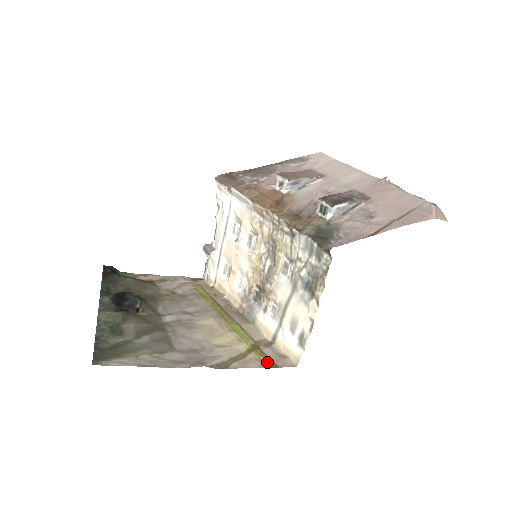
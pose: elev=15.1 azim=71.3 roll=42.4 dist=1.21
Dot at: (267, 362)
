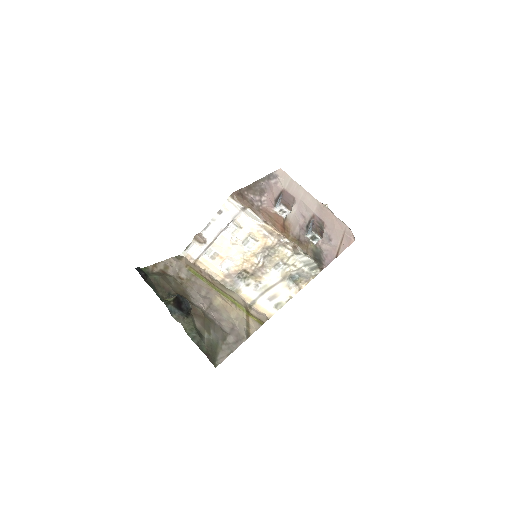
Dot at: (259, 321)
